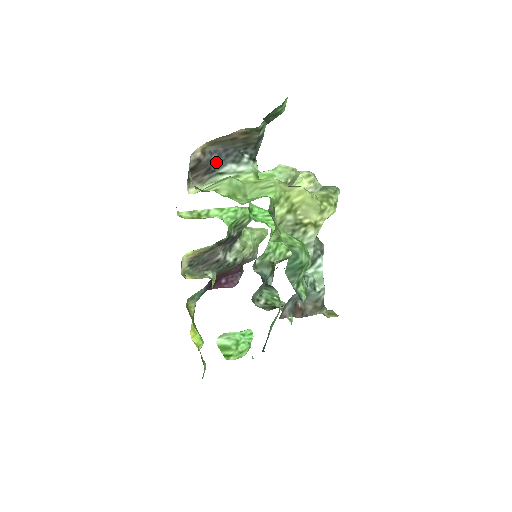
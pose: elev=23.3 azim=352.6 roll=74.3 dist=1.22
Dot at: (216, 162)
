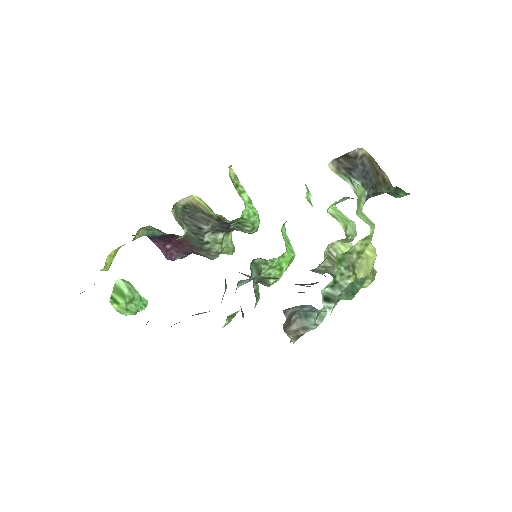
Dot at: (357, 171)
